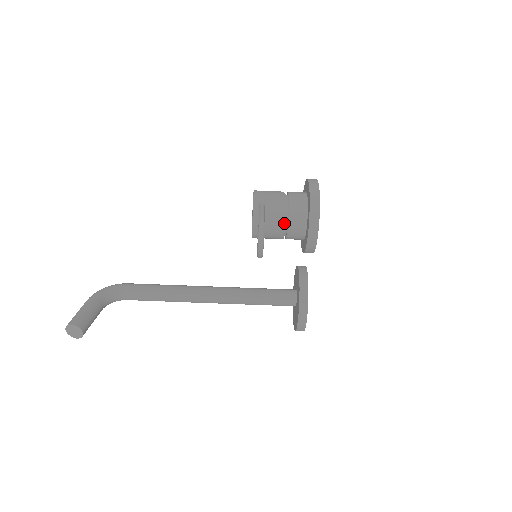
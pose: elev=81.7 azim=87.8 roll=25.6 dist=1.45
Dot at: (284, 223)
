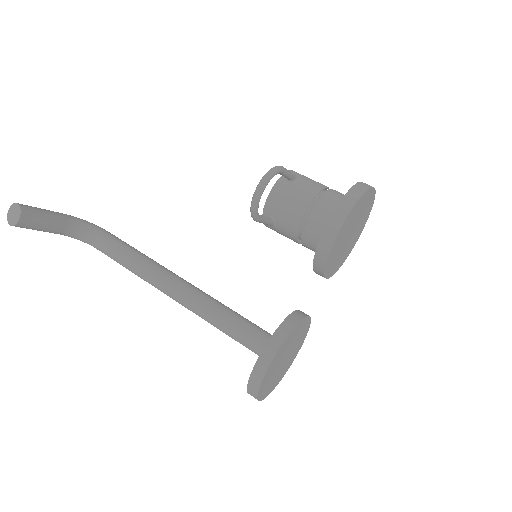
Dot at: (307, 206)
